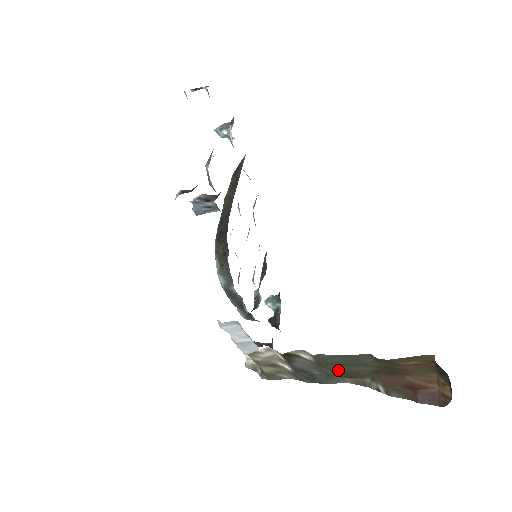
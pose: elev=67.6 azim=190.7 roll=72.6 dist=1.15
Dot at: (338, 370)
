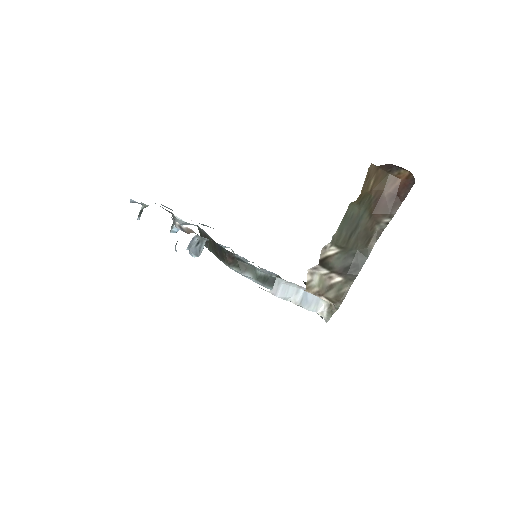
Dot at: (358, 242)
